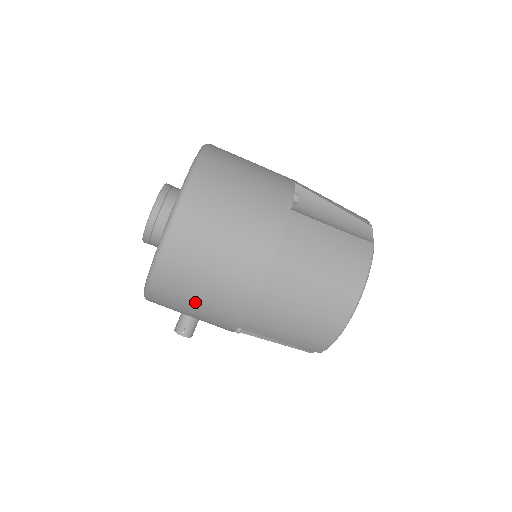
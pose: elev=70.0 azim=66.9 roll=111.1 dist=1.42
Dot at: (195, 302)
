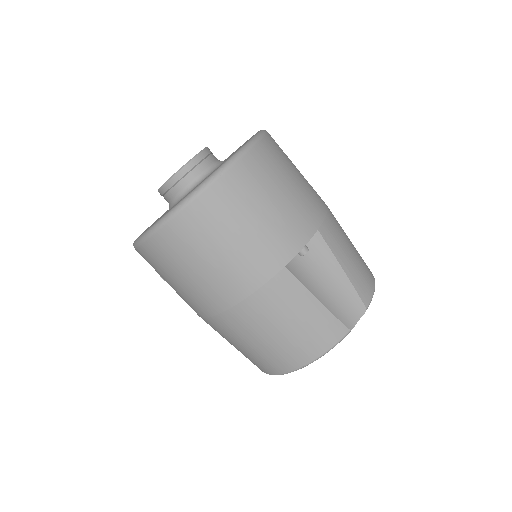
Dot at: (167, 281)
